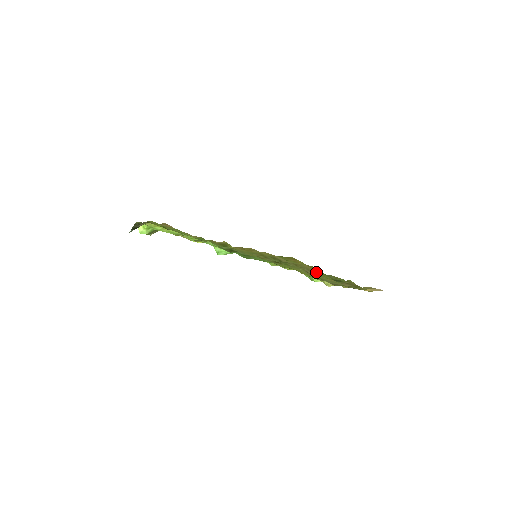
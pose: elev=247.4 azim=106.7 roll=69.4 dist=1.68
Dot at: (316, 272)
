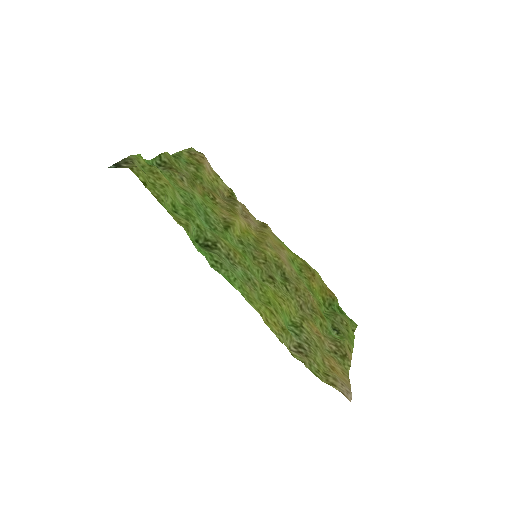
Dot at: (316, 309)
